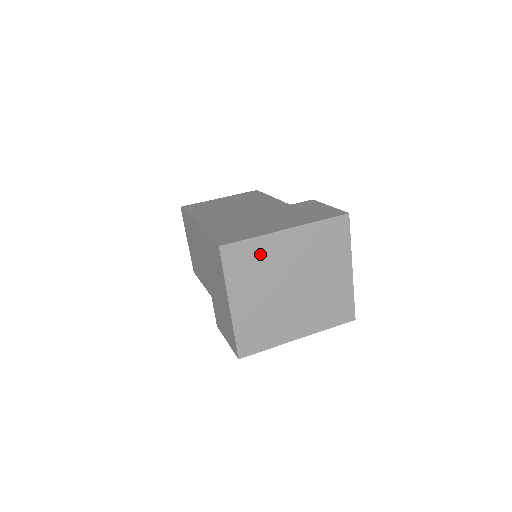
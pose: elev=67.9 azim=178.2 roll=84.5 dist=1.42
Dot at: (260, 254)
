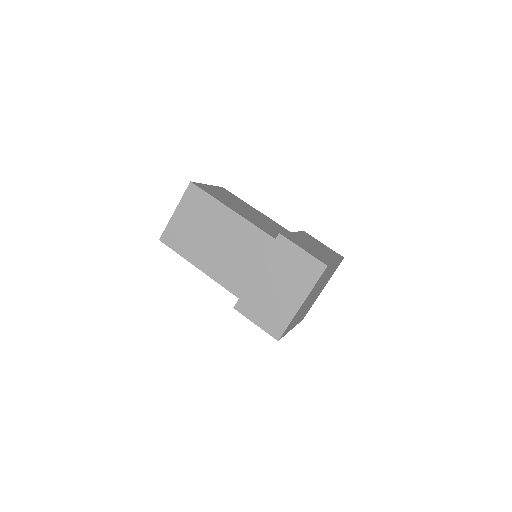
Dot at: occluded
